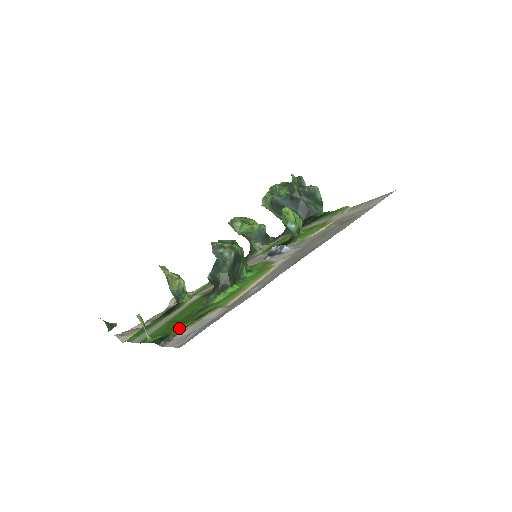
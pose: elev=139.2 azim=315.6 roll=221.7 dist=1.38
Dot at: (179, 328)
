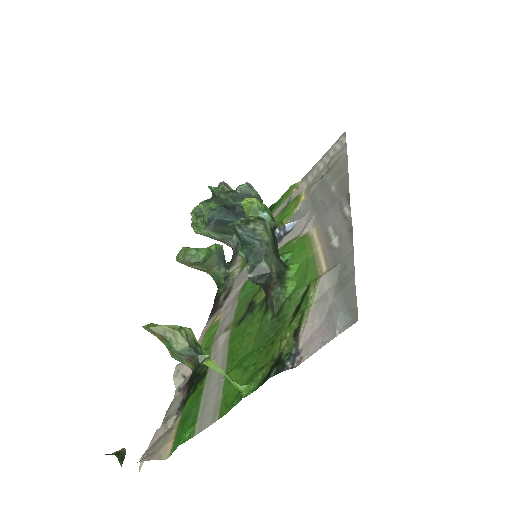
Dot at: (287, 336)
